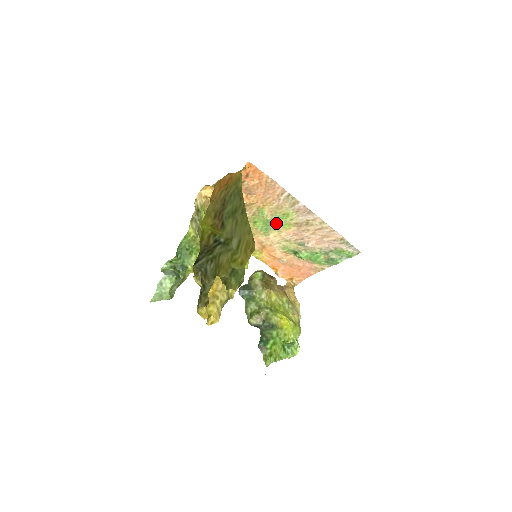
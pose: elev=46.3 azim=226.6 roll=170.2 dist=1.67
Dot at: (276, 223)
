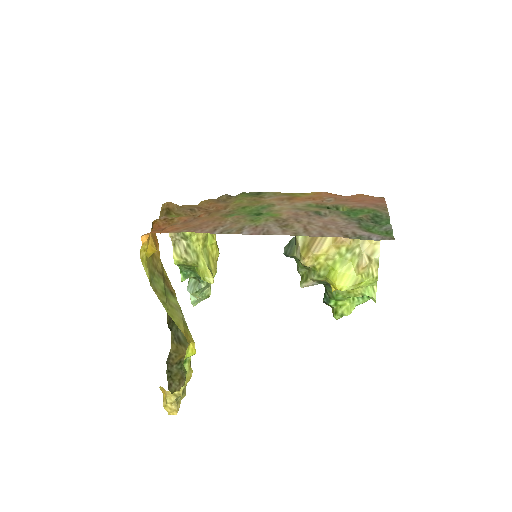
Dot at: (259, 215)
